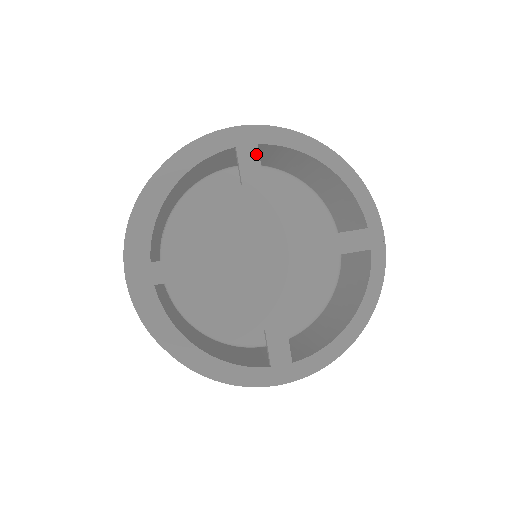
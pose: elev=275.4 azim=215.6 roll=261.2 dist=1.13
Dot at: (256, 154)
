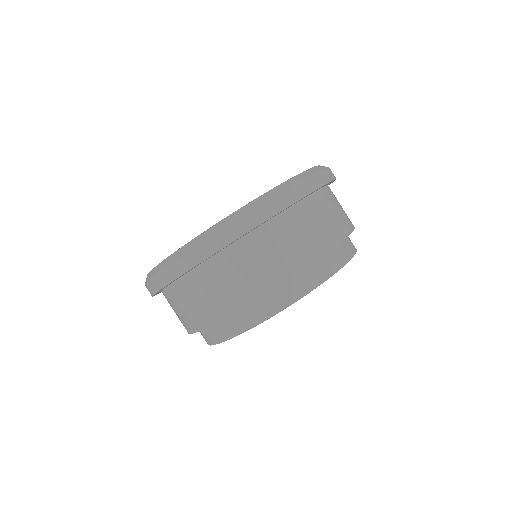
Dot at: occluded
